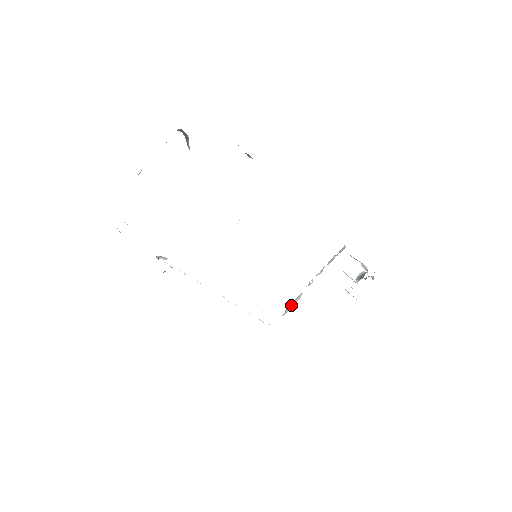
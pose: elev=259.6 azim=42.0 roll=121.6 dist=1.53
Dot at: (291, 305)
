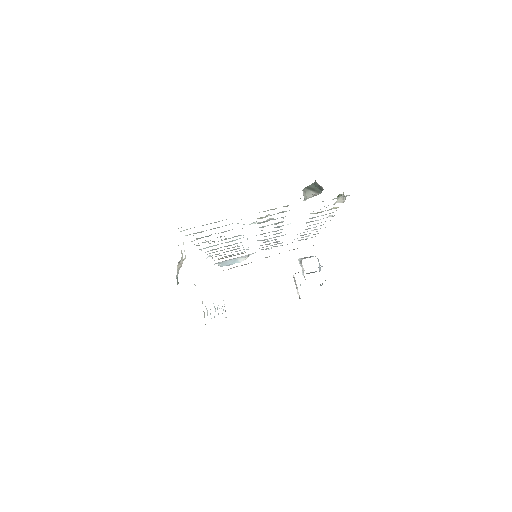
Dot at: (237, 266)
